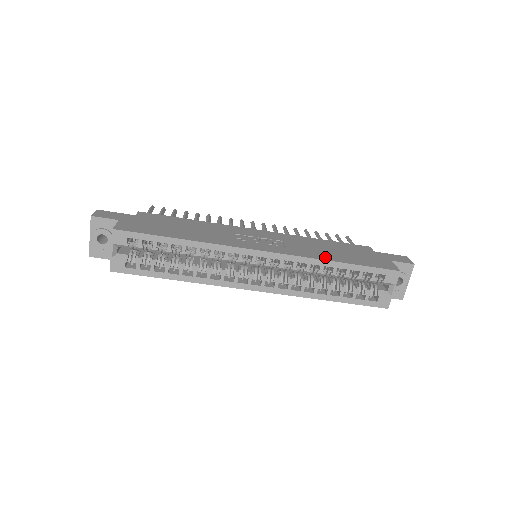
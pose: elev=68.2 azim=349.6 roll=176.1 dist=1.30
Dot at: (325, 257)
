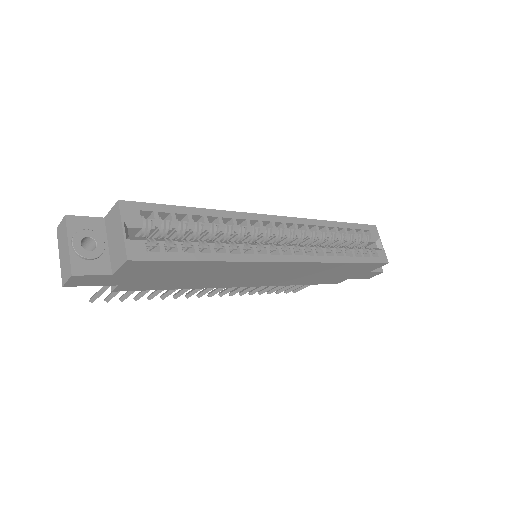
Dot at: occluded
